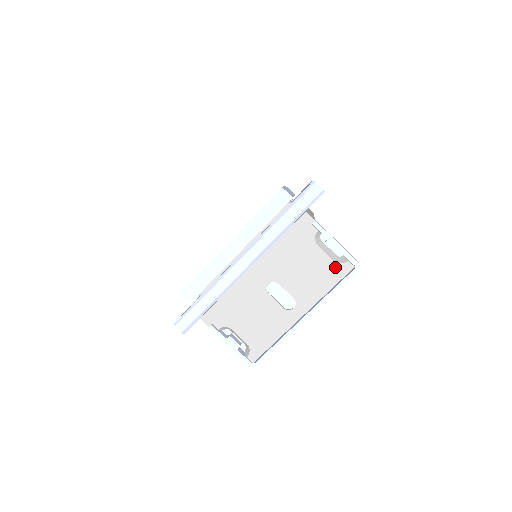
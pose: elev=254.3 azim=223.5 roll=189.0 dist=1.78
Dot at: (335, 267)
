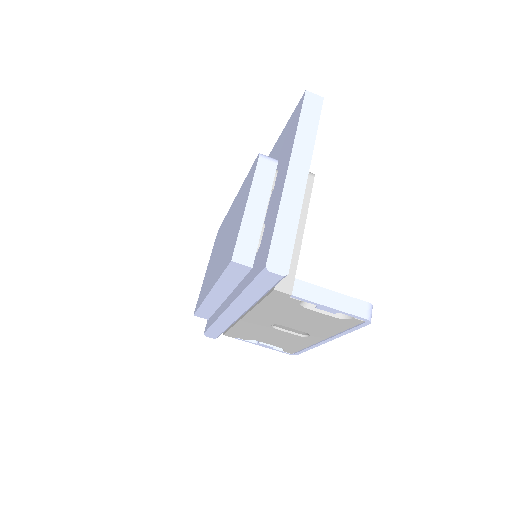
Dot at: (340, 321)
